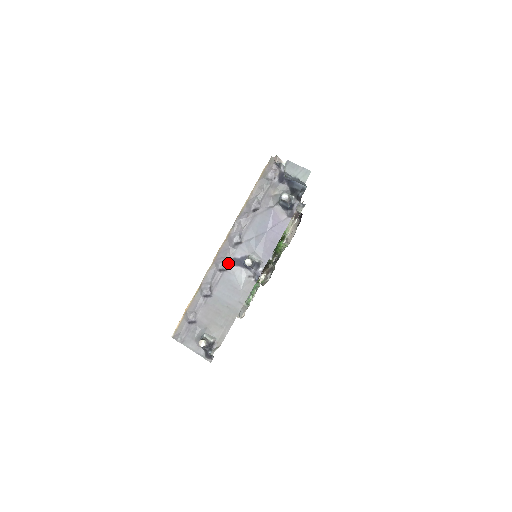
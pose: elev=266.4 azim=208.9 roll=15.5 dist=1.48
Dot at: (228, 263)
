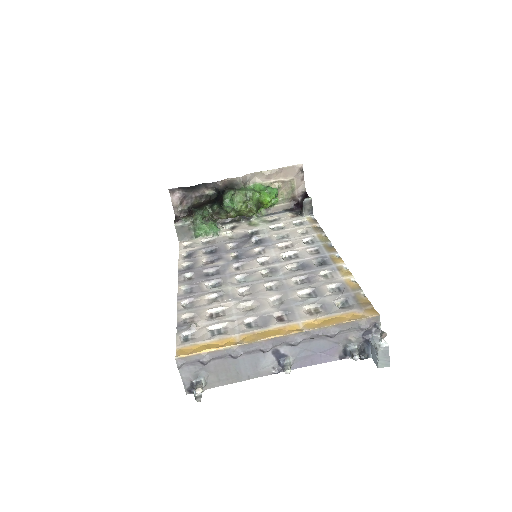
Dot at: (271, 349)
